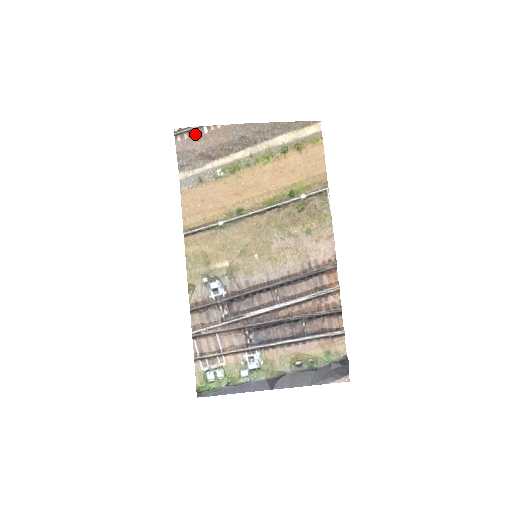
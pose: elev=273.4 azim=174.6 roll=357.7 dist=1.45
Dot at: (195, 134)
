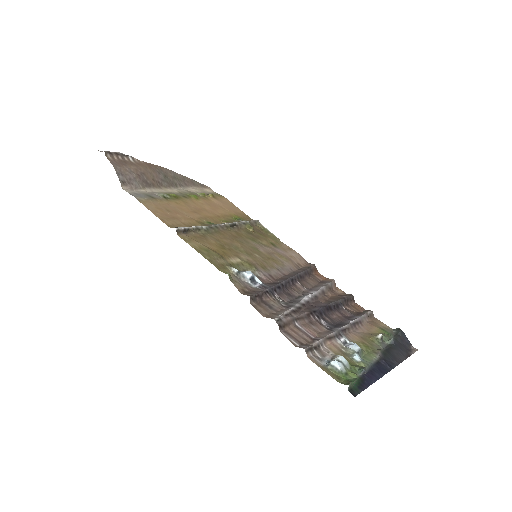
Dot at: (123, 159)
